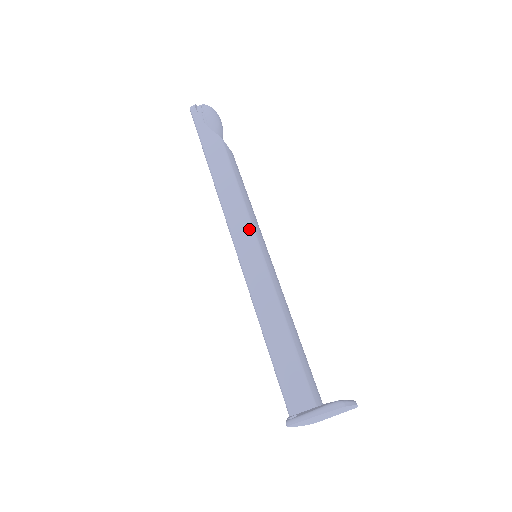
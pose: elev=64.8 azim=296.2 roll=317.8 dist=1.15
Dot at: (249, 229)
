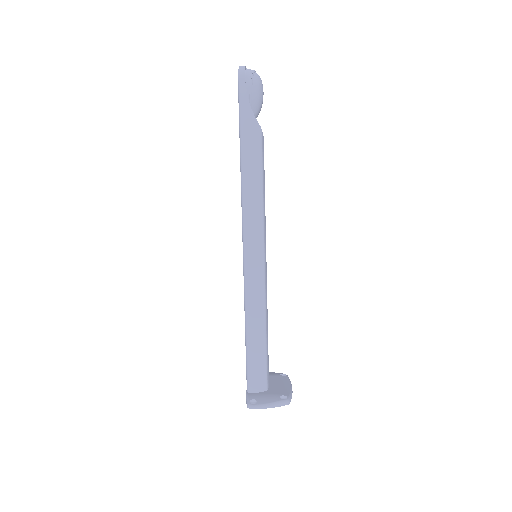
Dot at: (261, 240)
